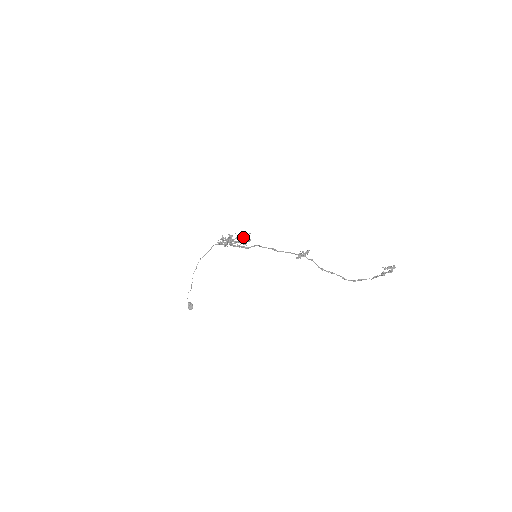
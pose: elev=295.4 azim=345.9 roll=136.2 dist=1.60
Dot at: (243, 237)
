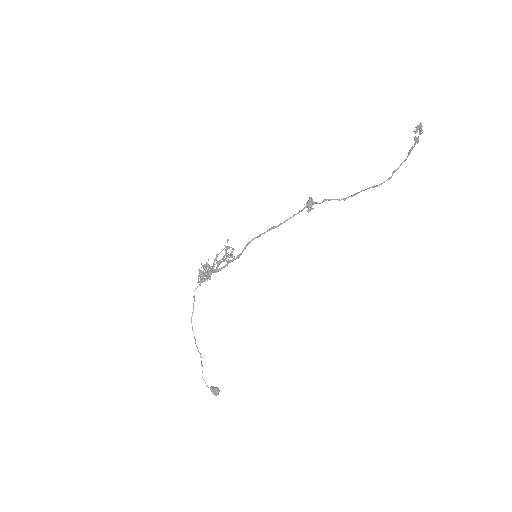
Dot at: (226, 247)
